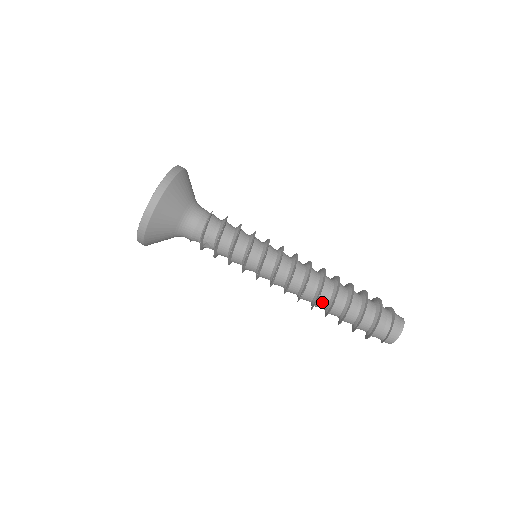
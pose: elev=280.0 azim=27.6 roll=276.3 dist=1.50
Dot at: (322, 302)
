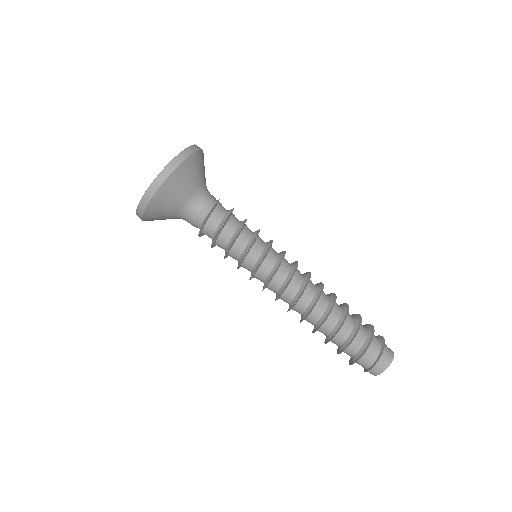
Dot at: (309, 321)
